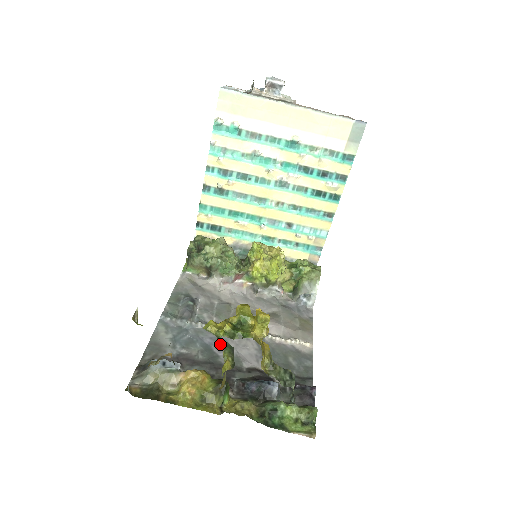
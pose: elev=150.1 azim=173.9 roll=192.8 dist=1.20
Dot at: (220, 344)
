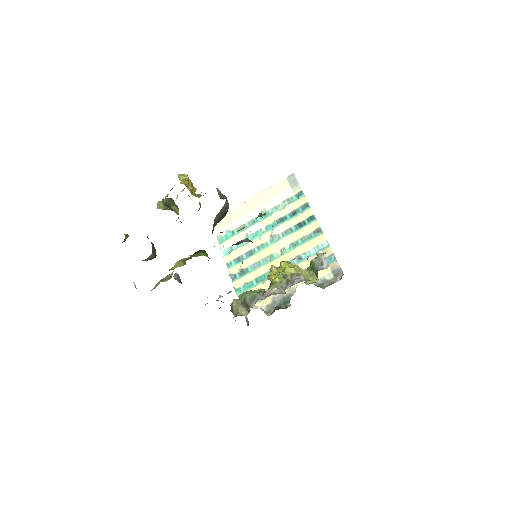
Dot at: occluded
